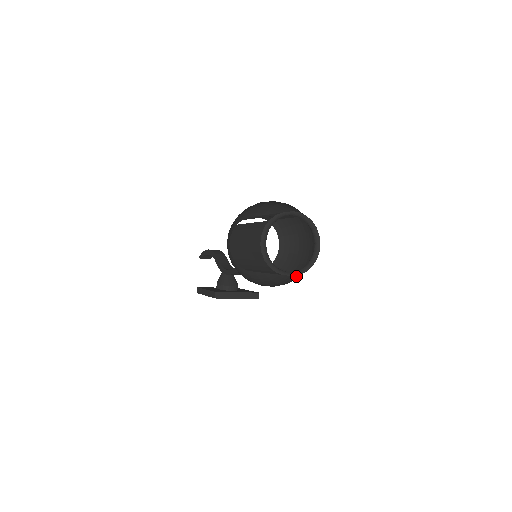
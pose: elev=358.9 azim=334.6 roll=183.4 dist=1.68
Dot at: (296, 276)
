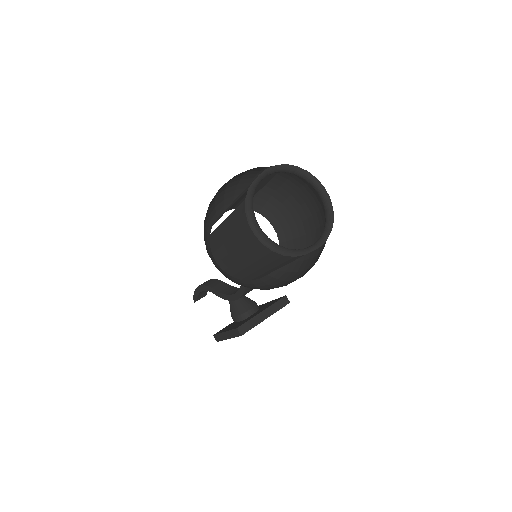
Dot at: (319, 247)
